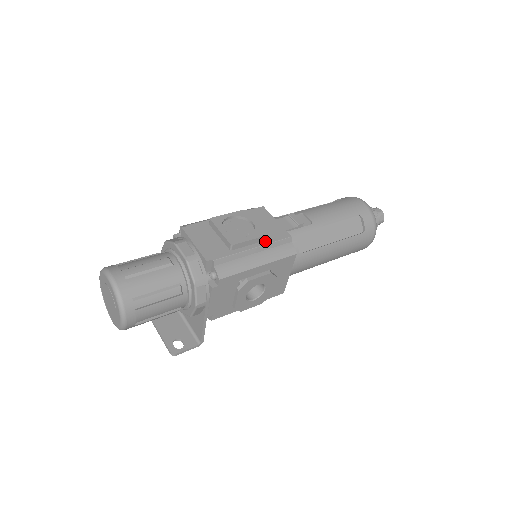
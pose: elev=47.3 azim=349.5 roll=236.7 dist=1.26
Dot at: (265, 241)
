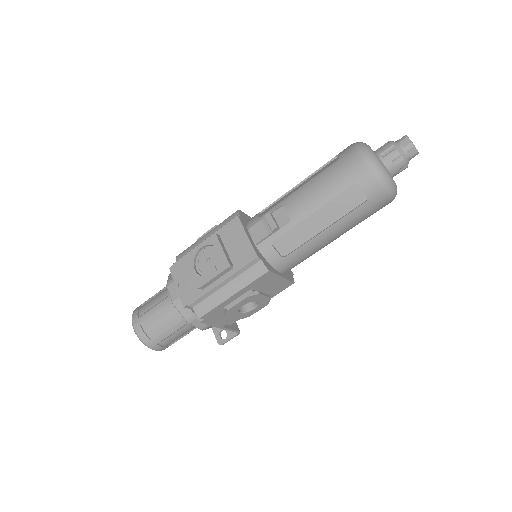
Dot at: (232, 270)
